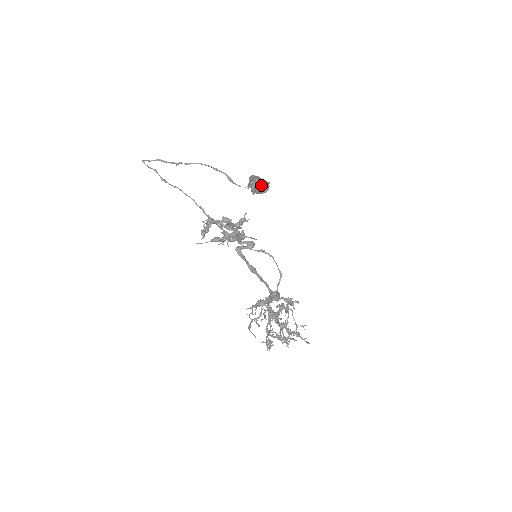
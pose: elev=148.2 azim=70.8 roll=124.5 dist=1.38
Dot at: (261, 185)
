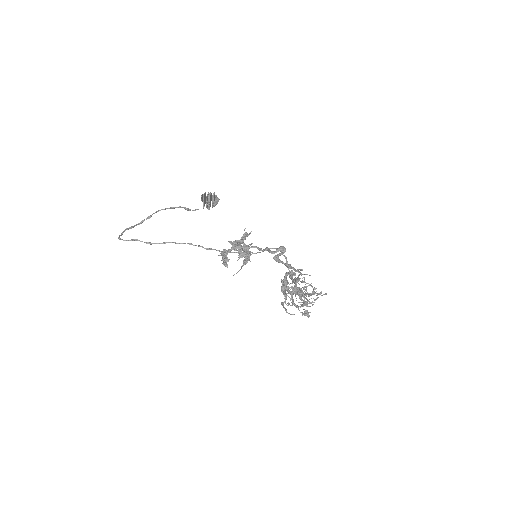
Dot at: (213, 199)
